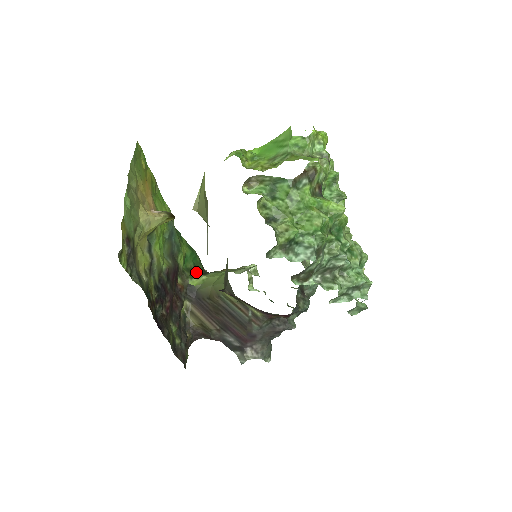
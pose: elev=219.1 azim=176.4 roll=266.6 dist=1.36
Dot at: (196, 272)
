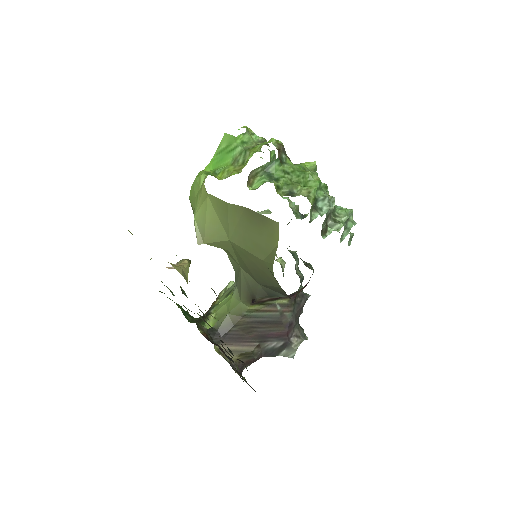
Dot at: (199, 319)
